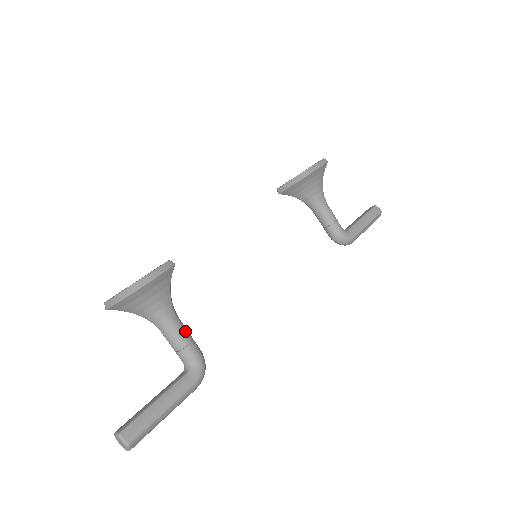
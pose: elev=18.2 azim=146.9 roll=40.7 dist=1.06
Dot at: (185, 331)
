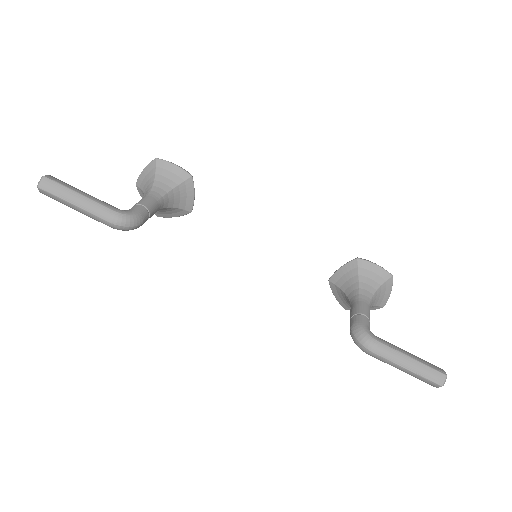
Dot at: (152, 204)
